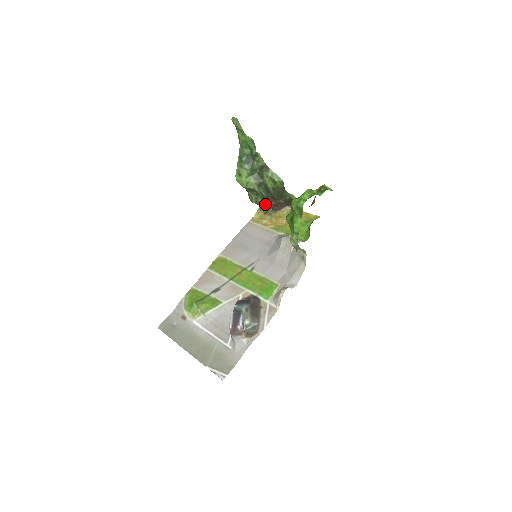
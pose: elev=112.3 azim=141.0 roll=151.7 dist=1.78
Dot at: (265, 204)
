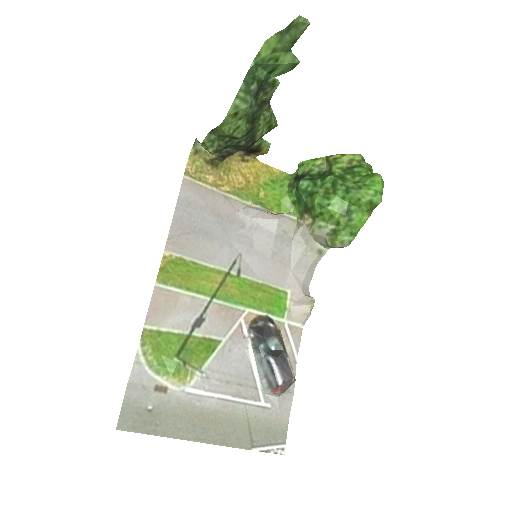
Dot at: (219, 151)
